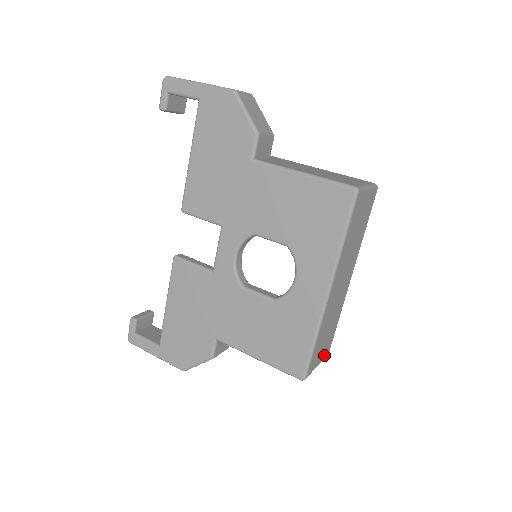
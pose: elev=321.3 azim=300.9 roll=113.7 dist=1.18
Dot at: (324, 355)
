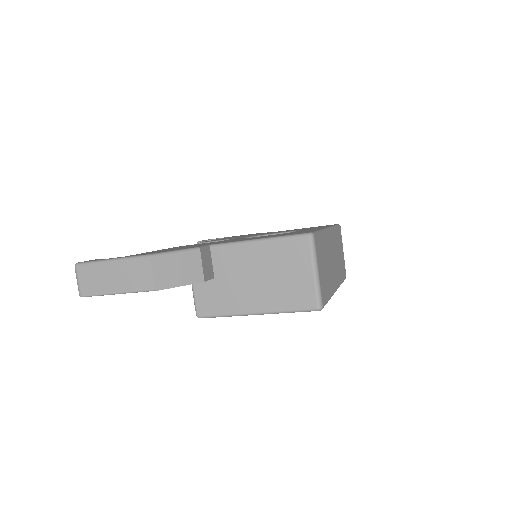
Dot at: (321, 287)
